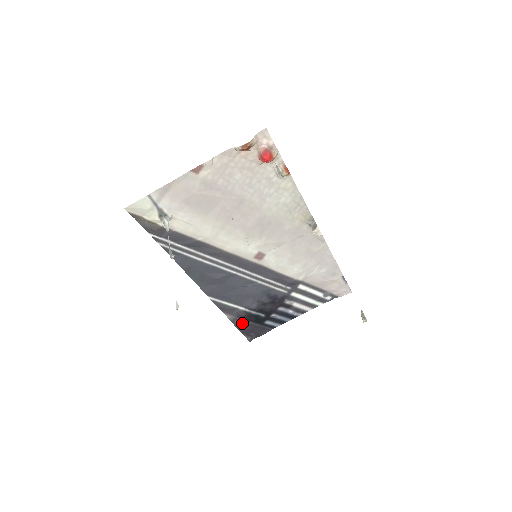
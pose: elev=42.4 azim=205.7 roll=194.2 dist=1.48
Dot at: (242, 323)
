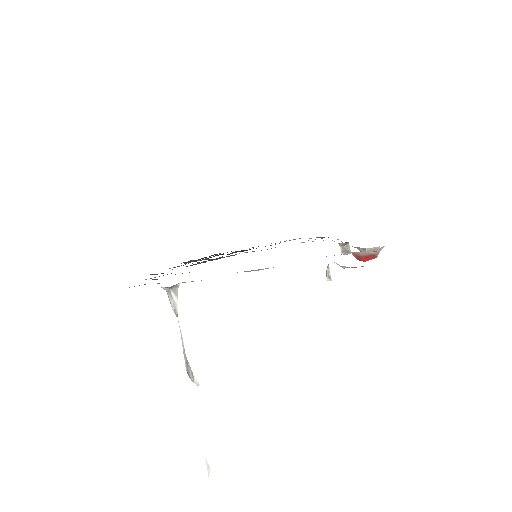
Dot at: occluded
